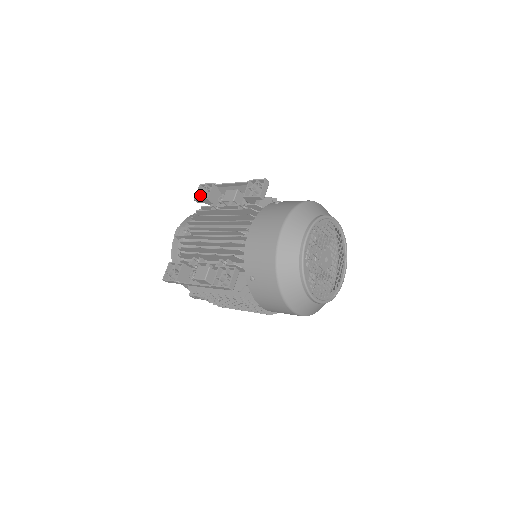
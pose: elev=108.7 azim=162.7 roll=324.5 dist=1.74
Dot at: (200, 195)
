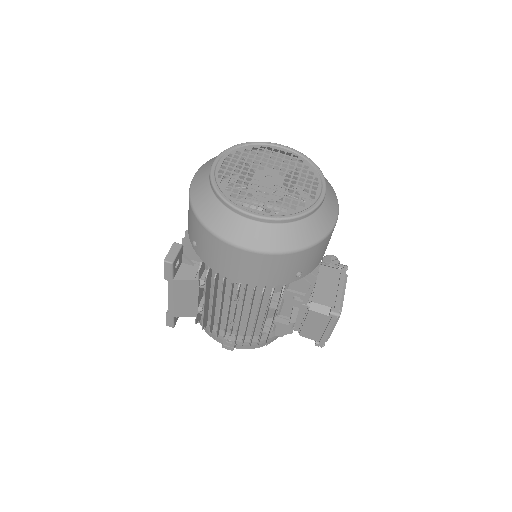
Dot at: occluded
